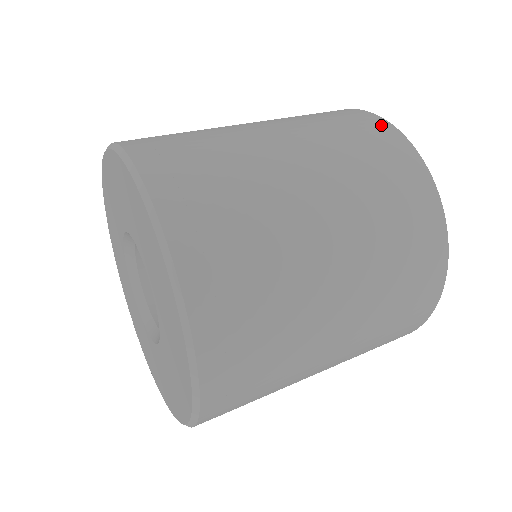
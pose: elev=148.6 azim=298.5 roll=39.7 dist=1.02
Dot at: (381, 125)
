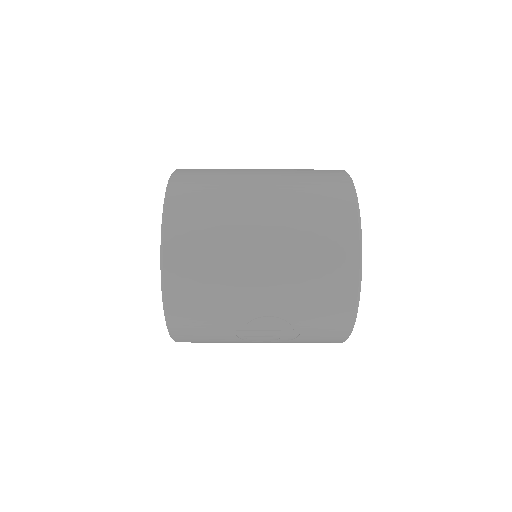
Dot at: (336, 170)
